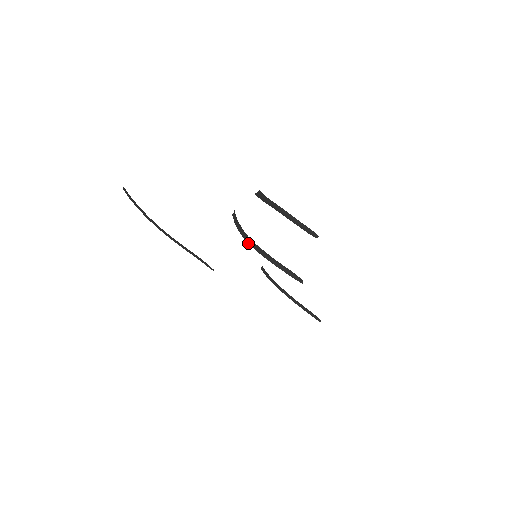
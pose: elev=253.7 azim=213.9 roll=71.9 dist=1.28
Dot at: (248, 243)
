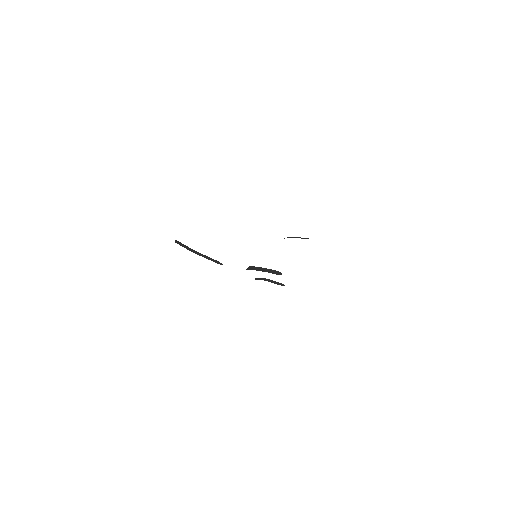
Dot at: occluded
